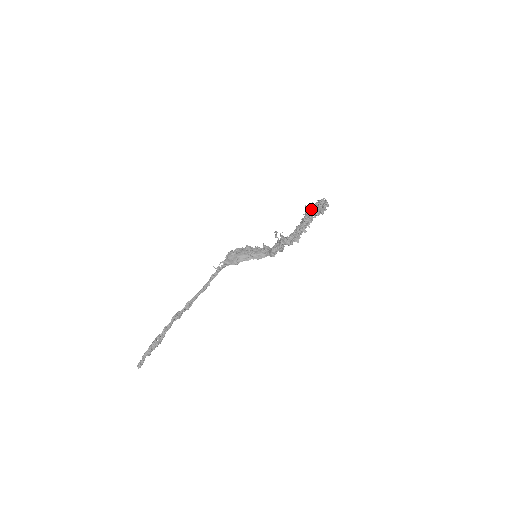
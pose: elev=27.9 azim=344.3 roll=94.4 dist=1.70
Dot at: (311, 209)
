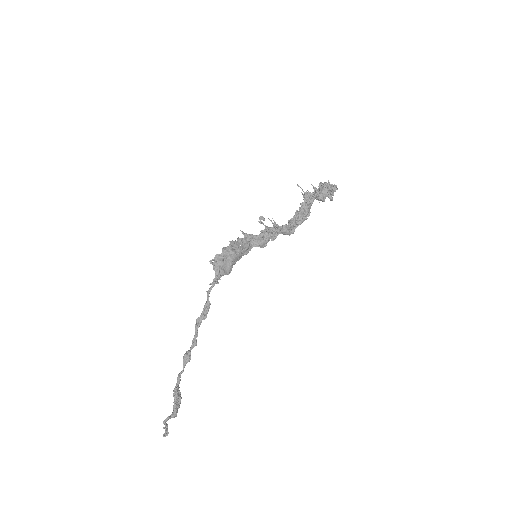
Dot at: (318, 195)
